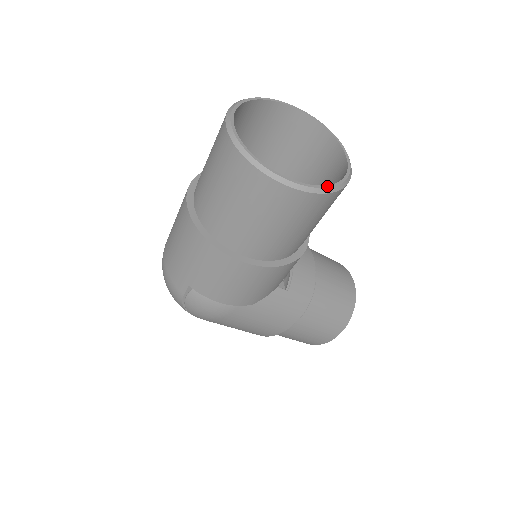
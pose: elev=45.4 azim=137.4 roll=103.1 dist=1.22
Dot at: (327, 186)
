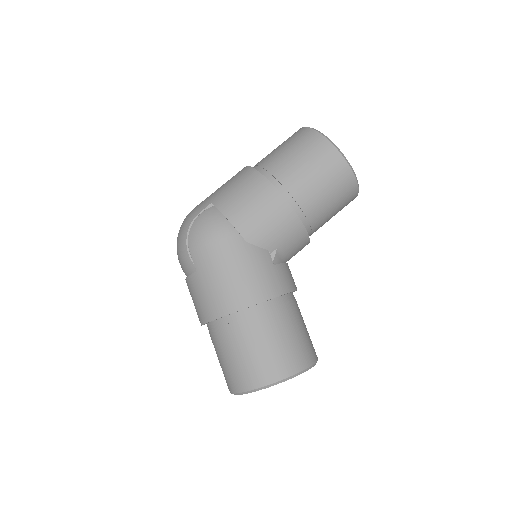
Dot at: (346, 159)
